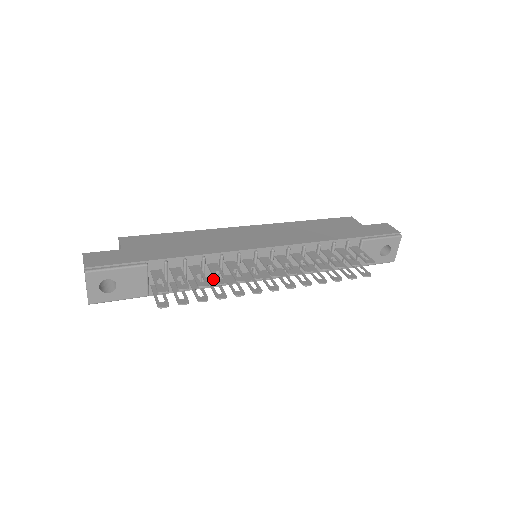
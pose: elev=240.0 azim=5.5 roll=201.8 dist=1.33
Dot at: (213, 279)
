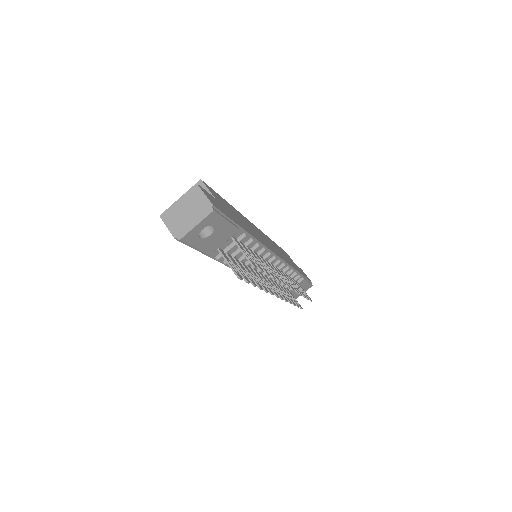
Dot at: occluded
